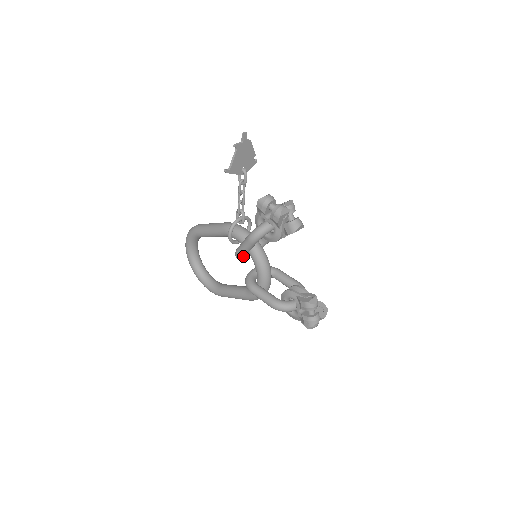
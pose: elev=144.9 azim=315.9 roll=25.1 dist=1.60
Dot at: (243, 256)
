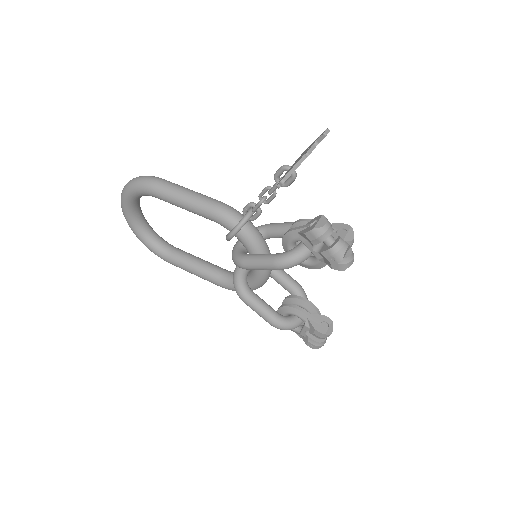
Dot at: occluded
